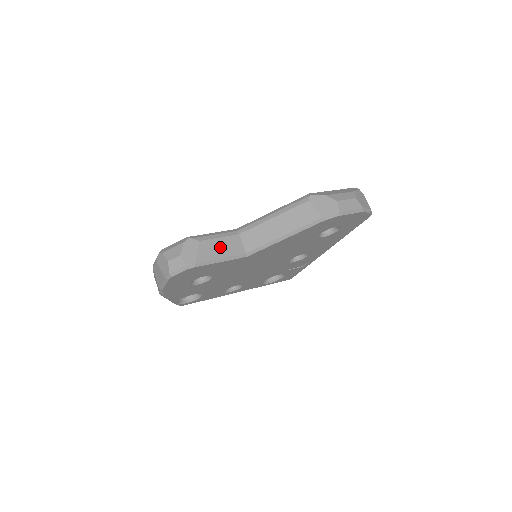
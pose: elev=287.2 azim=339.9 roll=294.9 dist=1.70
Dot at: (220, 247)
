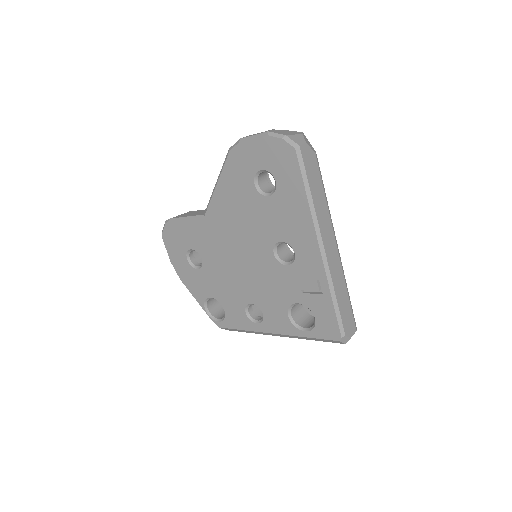
Dot at: (195, 213)
